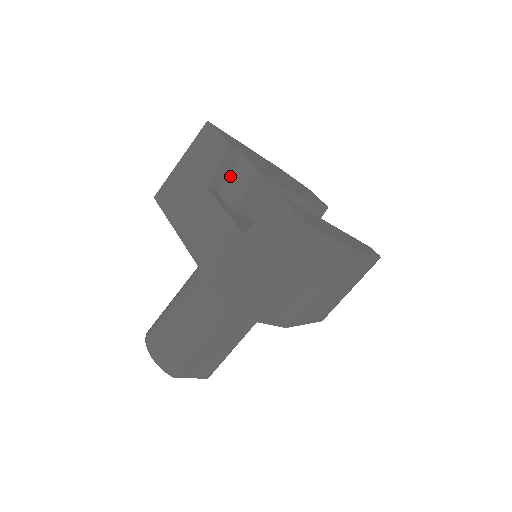
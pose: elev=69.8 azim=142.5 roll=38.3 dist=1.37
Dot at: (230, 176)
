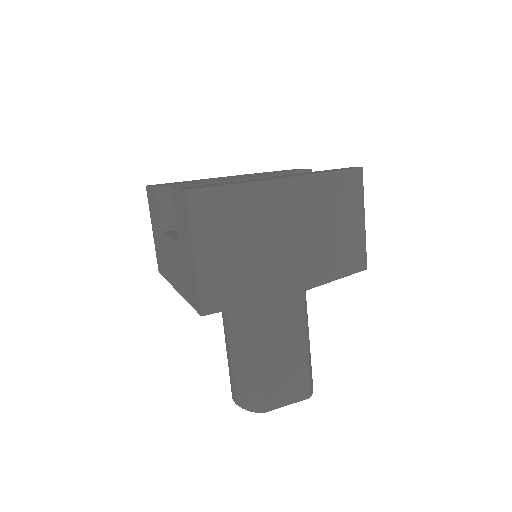
Dot at: (174, 209)
